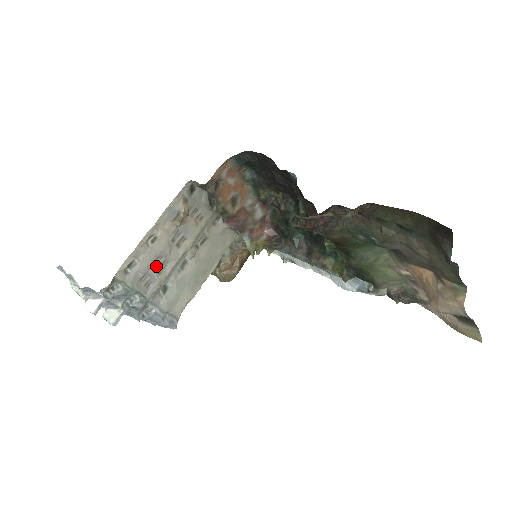
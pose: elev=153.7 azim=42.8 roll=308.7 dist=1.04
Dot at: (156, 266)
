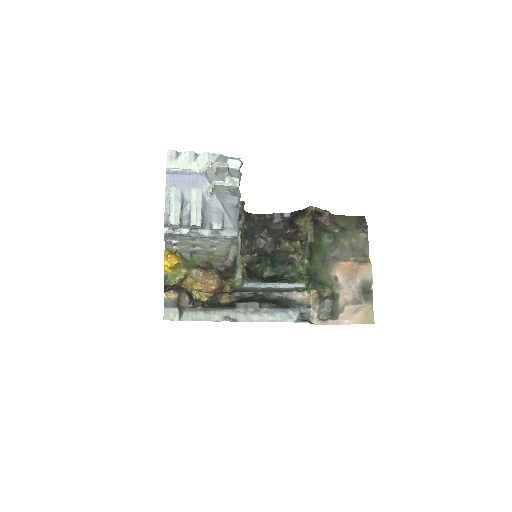
Dot at: occluded
